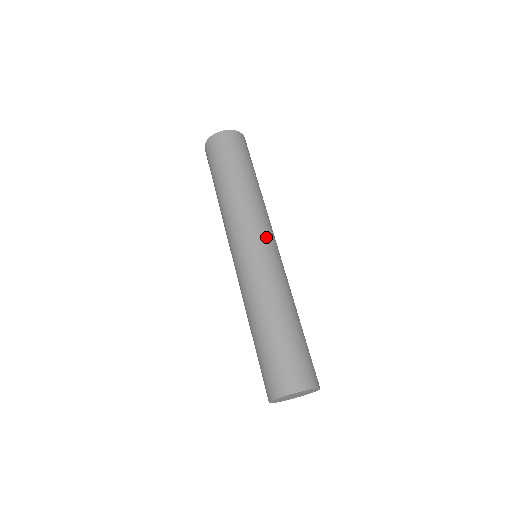
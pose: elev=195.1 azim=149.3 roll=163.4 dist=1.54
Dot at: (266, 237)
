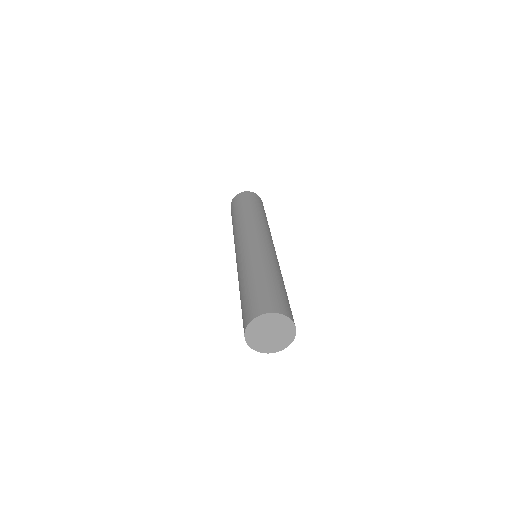
Dot at: (270, 240)
